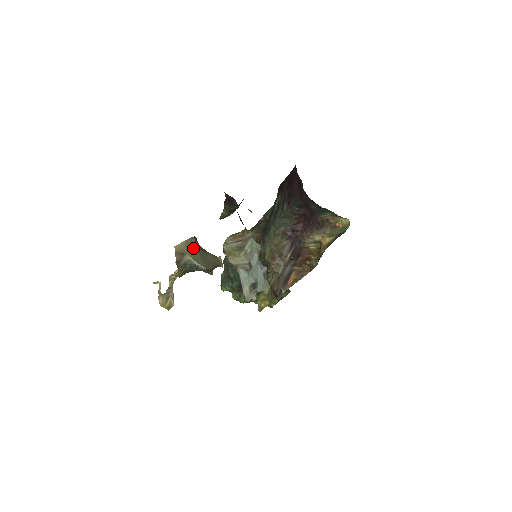
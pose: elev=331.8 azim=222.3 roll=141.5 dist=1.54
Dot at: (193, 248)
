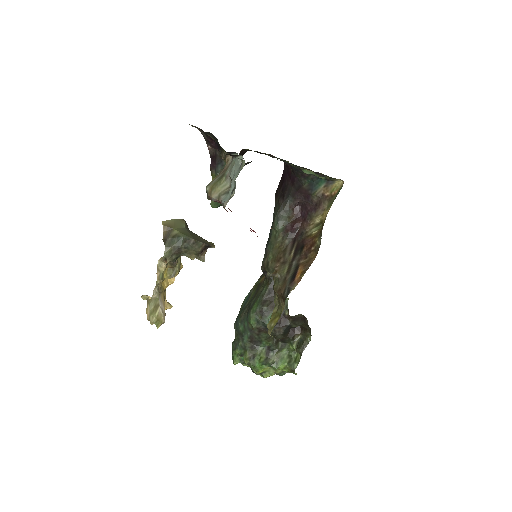
Dot at: (182, 228)
